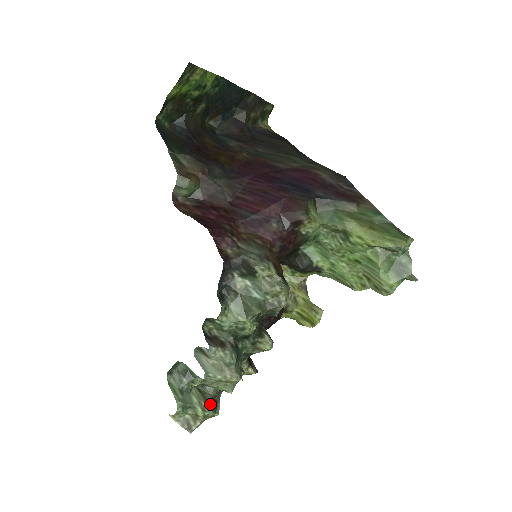
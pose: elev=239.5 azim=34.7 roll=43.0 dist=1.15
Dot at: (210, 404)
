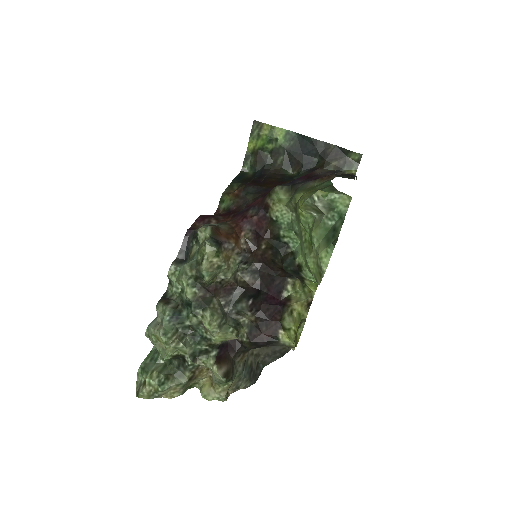
Dot at: (160, 376)
